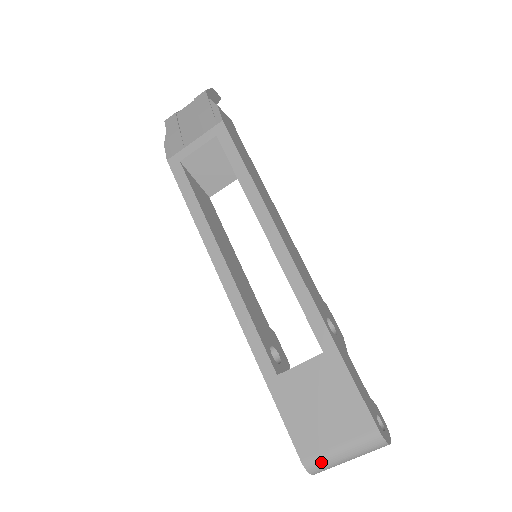
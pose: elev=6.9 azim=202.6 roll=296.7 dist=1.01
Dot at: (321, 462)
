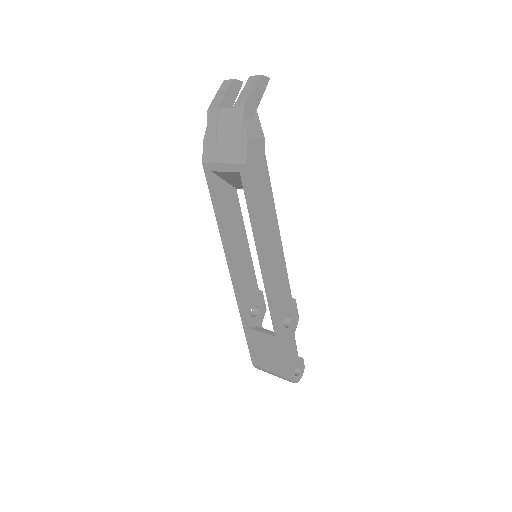
Dot at: (262, 370)
